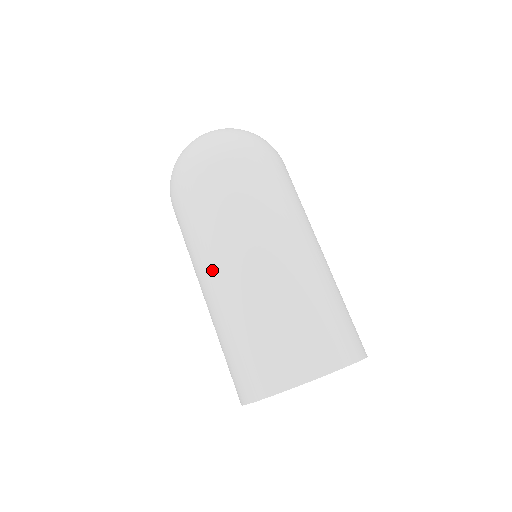
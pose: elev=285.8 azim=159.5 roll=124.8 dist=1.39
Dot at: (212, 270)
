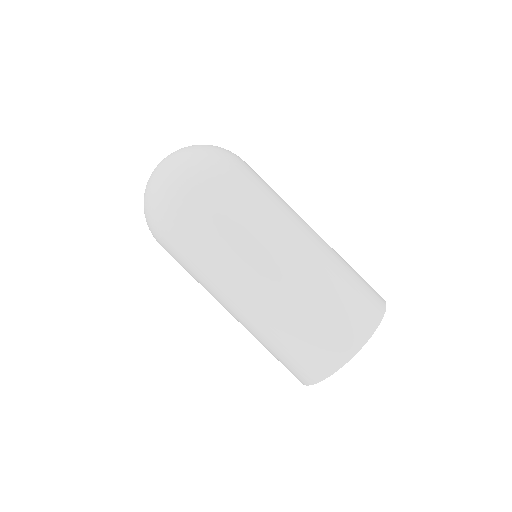
Dot at: (231, 298)
